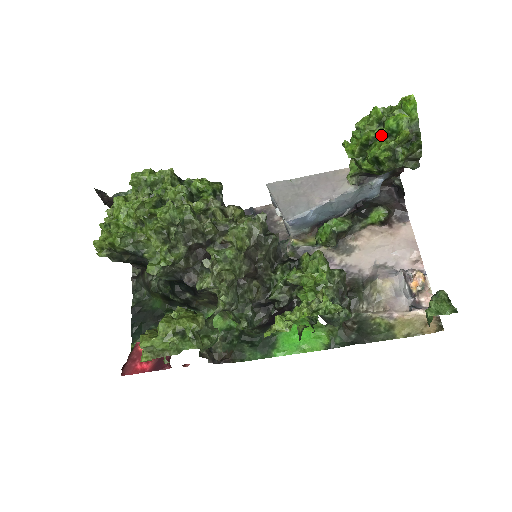
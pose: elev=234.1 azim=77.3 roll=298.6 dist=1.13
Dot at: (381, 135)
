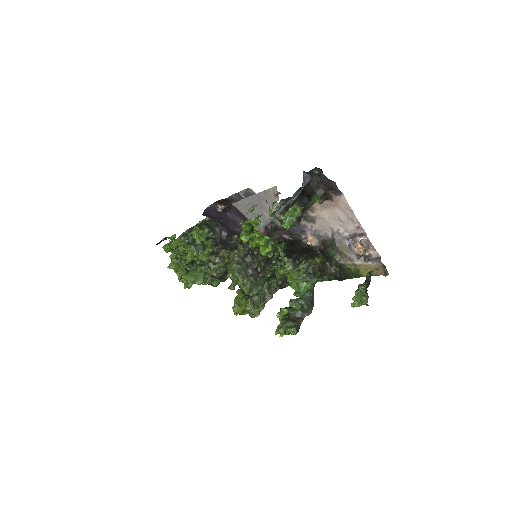
Dot at: occluded
